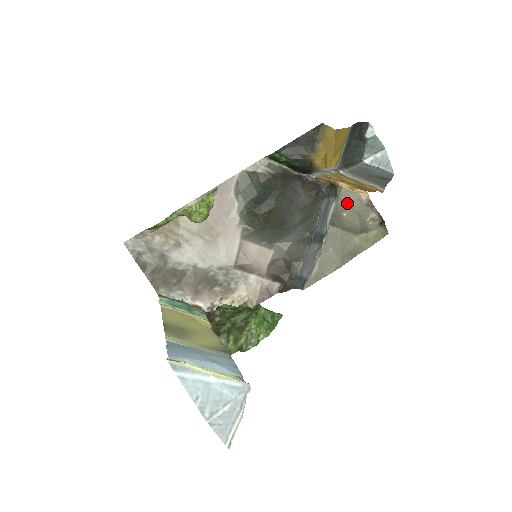
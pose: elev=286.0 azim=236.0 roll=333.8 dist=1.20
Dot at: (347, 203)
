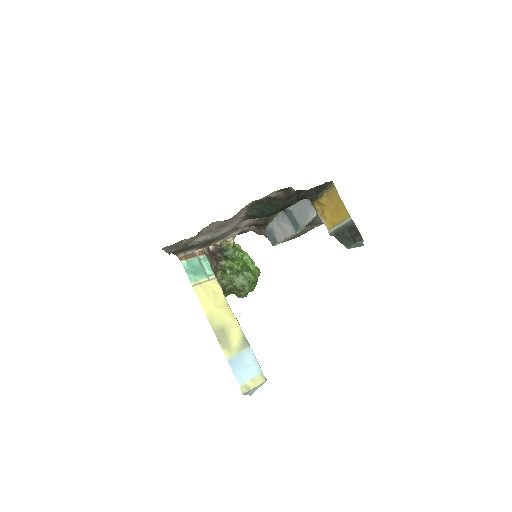
Dot at: occluded
